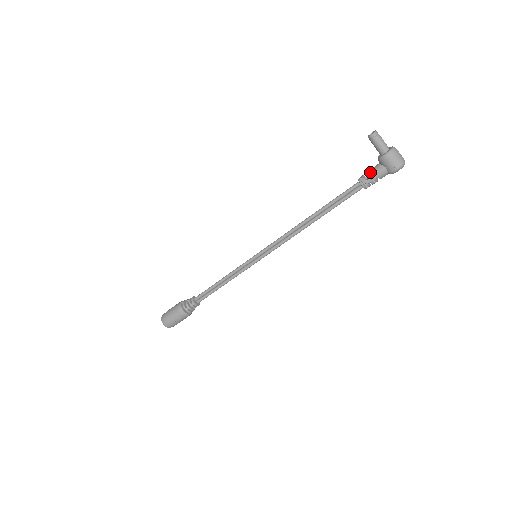
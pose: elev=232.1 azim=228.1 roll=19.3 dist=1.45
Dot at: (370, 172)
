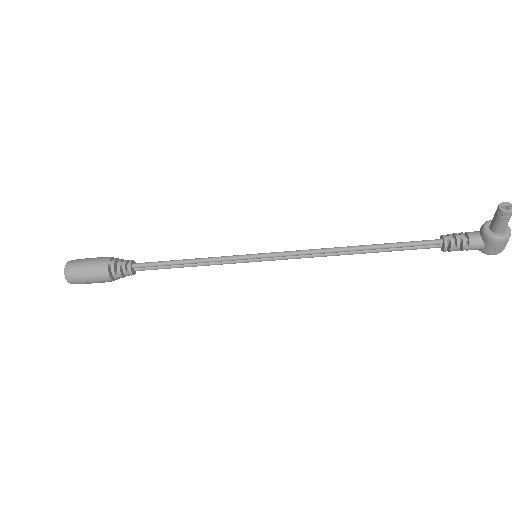
Dot at: (465, 241)
